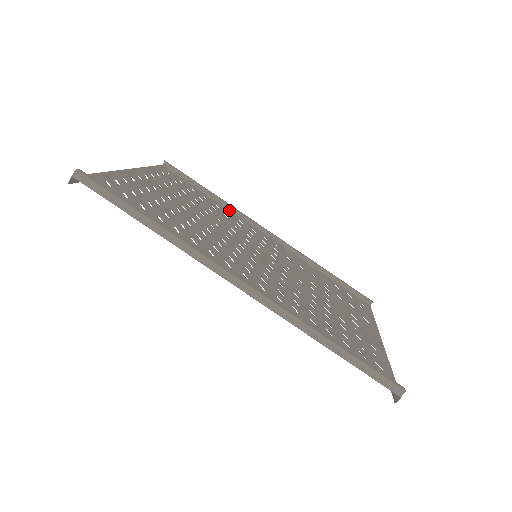
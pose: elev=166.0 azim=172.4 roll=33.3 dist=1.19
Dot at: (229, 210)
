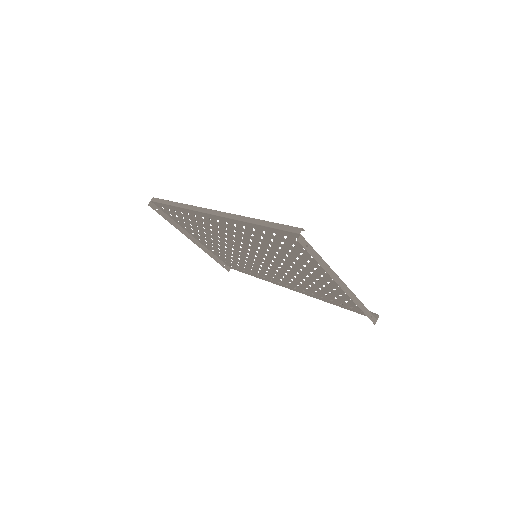
Dot at: (268, 281)
